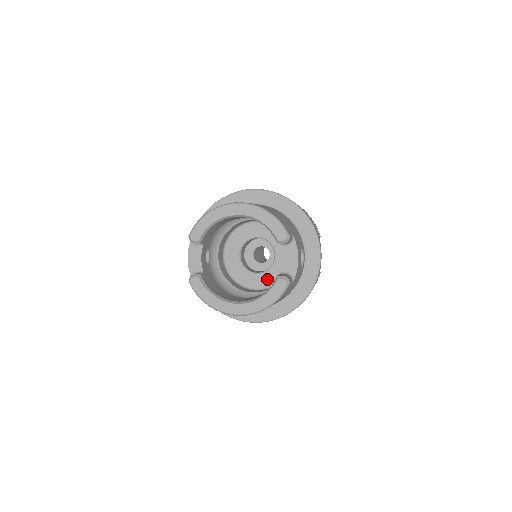
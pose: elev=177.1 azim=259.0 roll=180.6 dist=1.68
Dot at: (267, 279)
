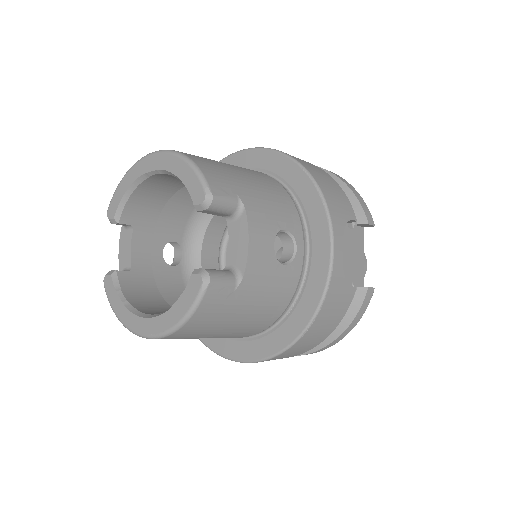
Dot at: occluded
